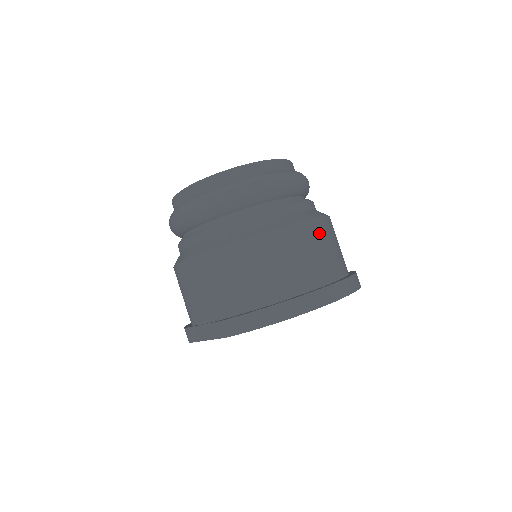
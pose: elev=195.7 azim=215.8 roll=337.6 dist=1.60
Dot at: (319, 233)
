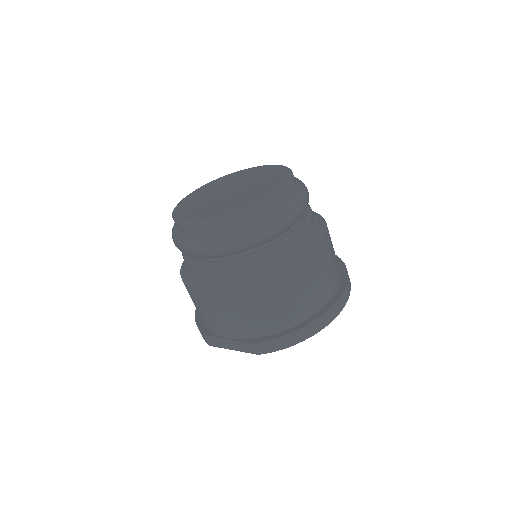
Dot at: (327, 251)
